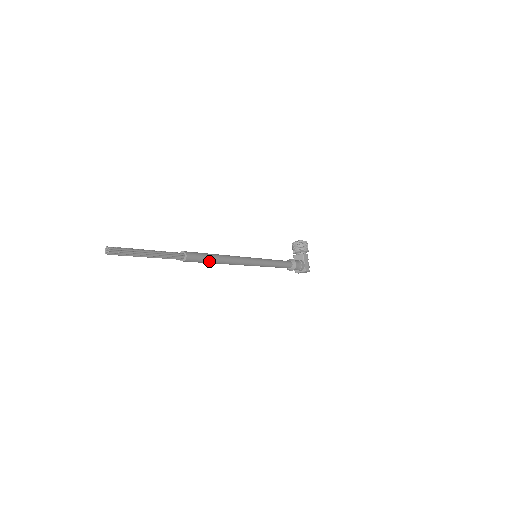
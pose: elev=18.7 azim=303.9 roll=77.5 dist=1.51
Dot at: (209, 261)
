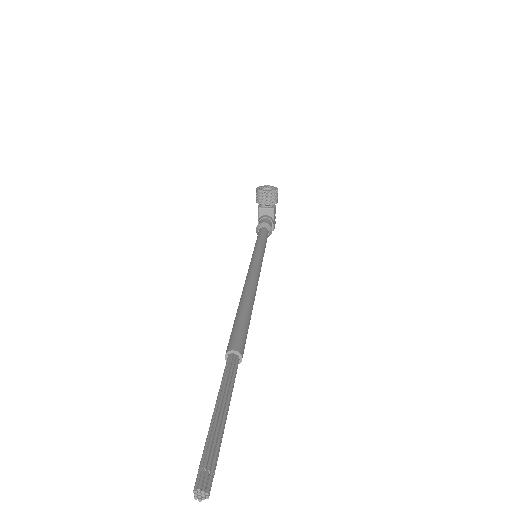
Dot at: occluded
